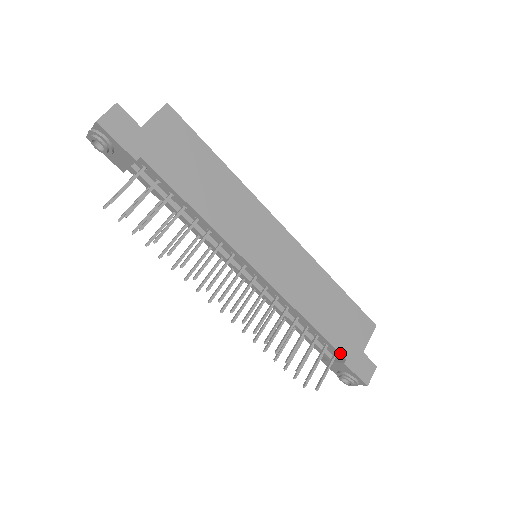
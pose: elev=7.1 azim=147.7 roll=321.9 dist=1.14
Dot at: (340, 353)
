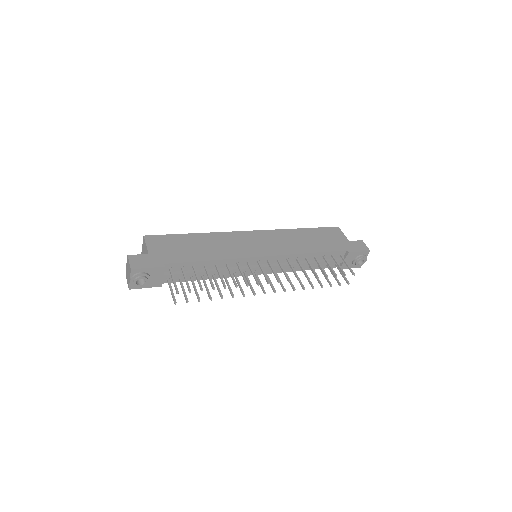
Dot at: (341, 251)
